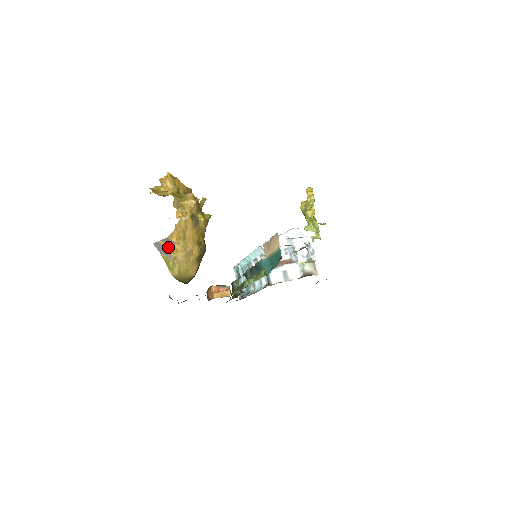
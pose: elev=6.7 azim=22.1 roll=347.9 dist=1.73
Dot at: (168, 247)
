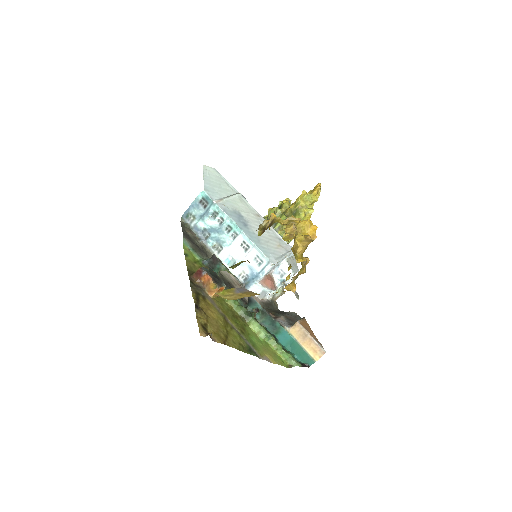
Dot at: (248, 293)
